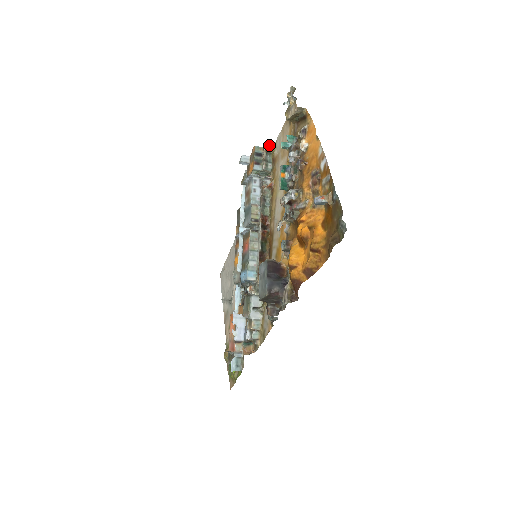
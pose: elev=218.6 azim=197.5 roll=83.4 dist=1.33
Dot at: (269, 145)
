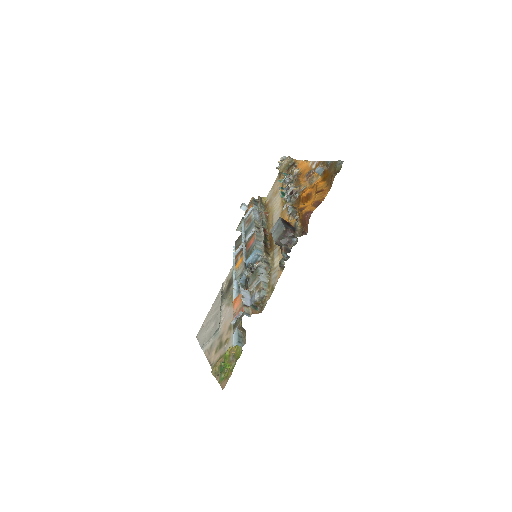
Dot at: (262, 198)
